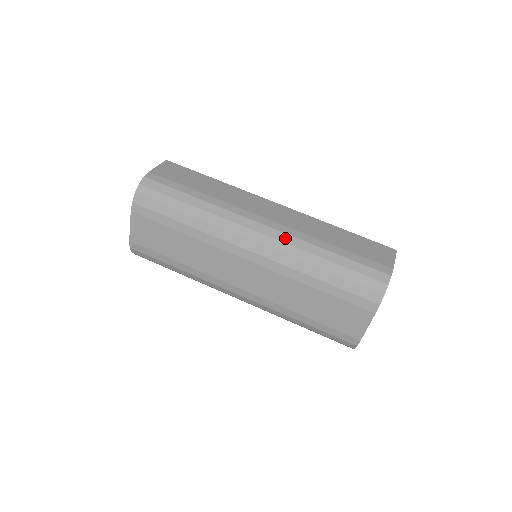
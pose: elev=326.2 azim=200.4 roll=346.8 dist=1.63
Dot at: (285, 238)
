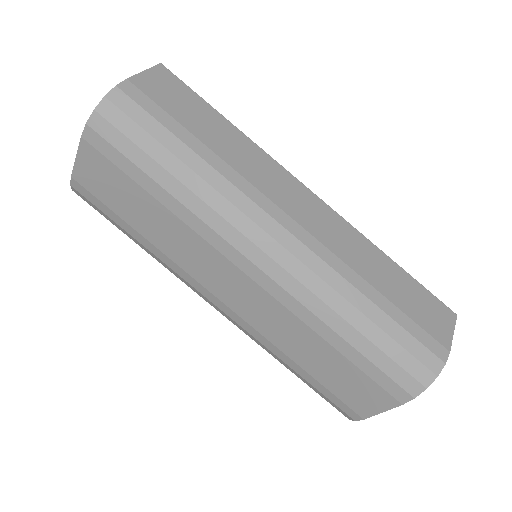
Dot at: (312, 261)
